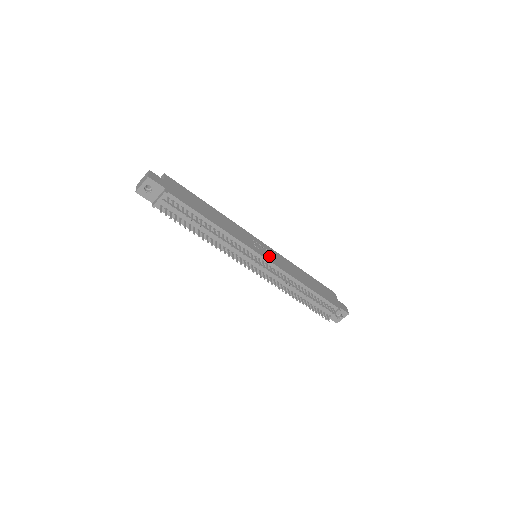
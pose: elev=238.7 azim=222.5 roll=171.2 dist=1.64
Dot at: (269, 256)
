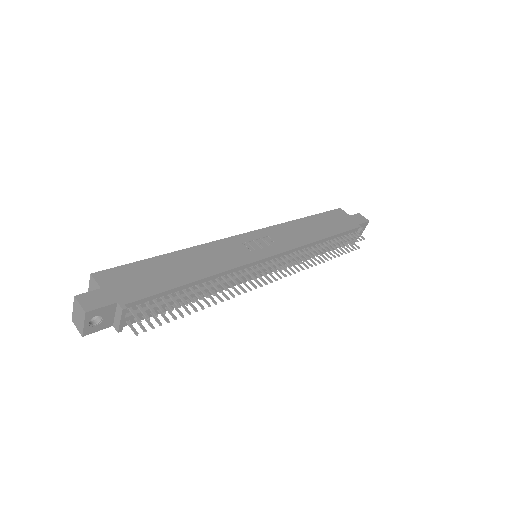
Dot at: (271, 246)
